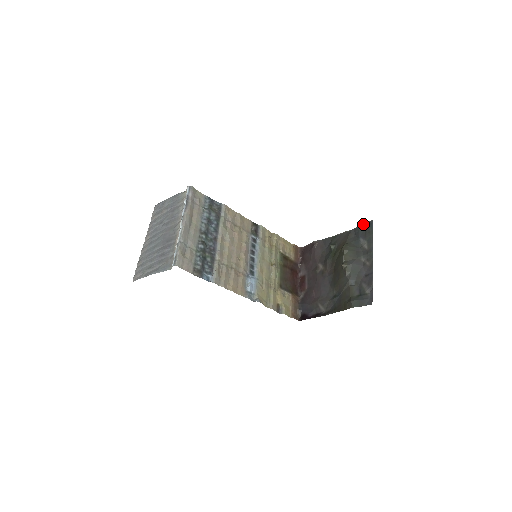
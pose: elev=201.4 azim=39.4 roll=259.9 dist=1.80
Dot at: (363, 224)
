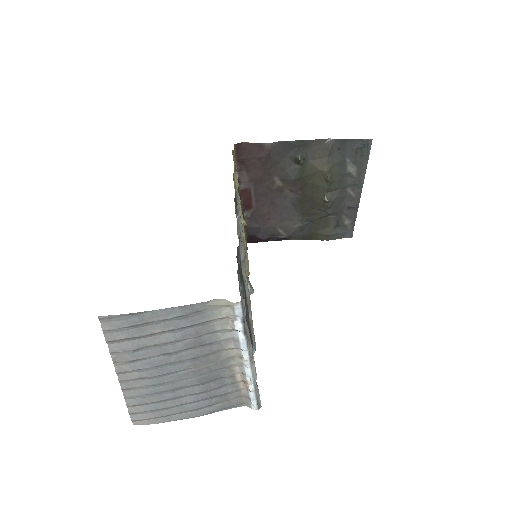
Dot at: (354, 139)
